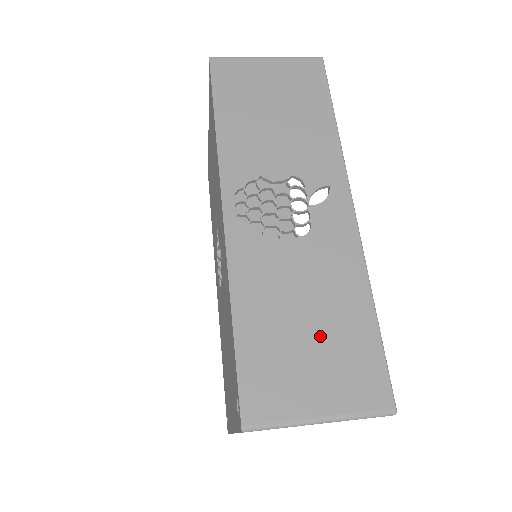
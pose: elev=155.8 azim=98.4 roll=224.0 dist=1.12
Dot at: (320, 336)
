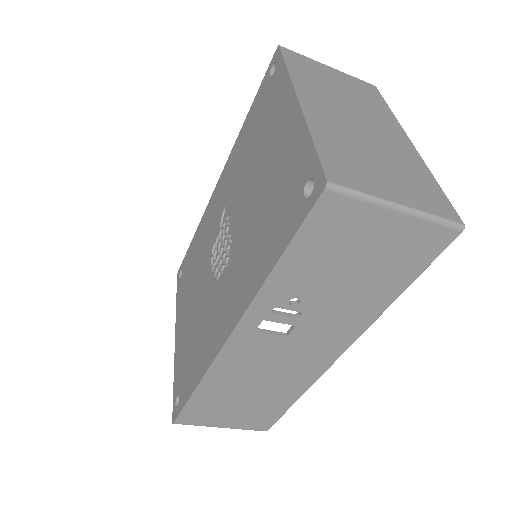
Dot at: occluded
